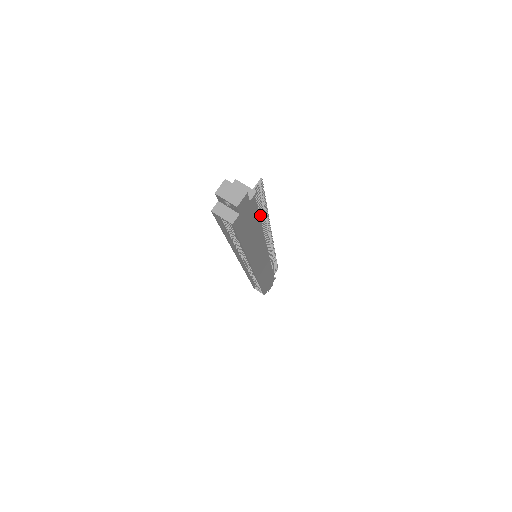
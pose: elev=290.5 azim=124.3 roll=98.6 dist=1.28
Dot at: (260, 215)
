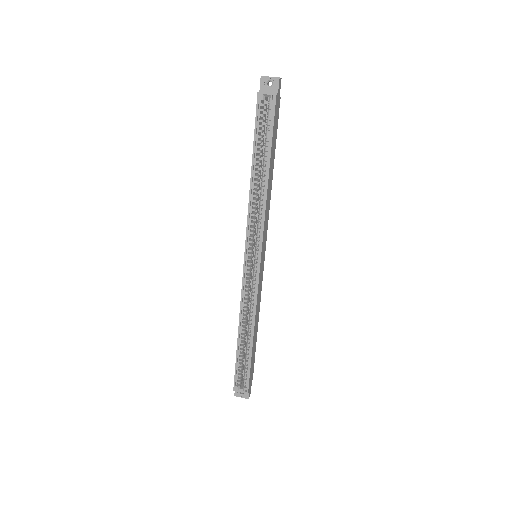
Dot at: occluded
